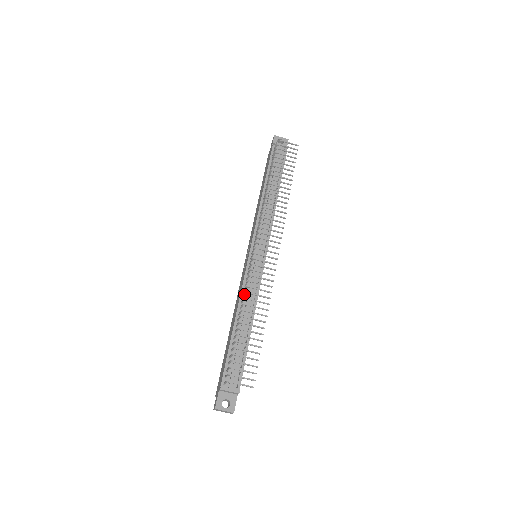
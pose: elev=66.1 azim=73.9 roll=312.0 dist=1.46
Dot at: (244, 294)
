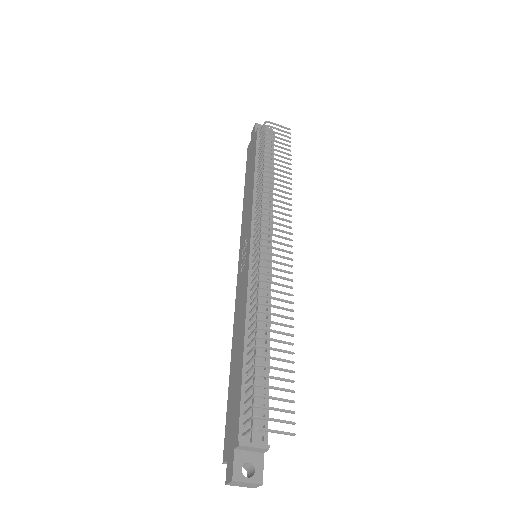
Dot at: (255, 299)
